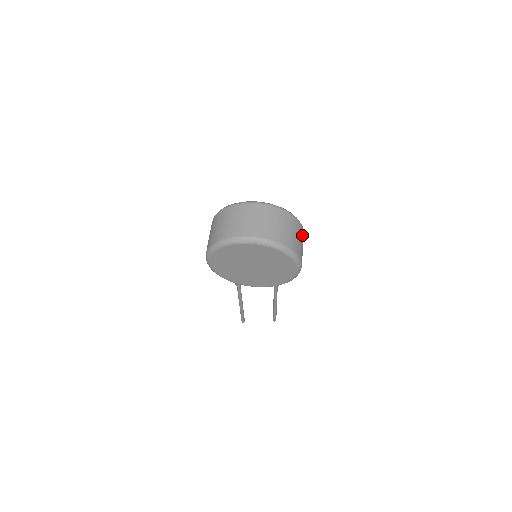
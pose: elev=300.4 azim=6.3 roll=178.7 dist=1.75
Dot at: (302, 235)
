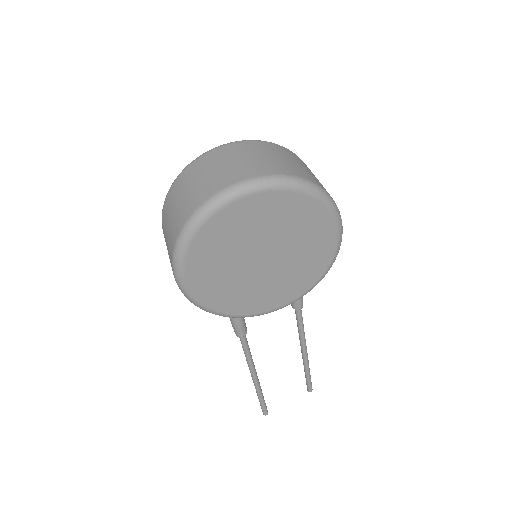
Dot at: occluded
